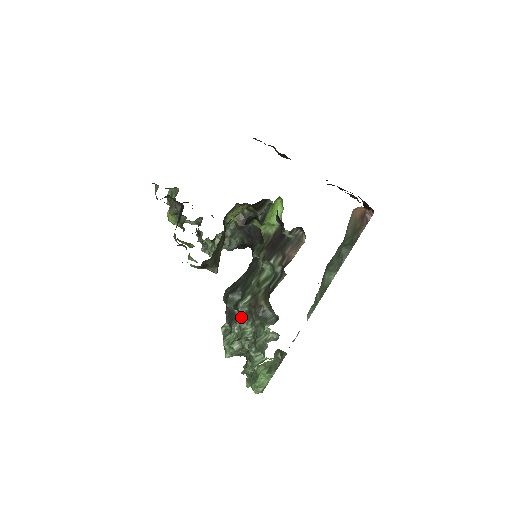
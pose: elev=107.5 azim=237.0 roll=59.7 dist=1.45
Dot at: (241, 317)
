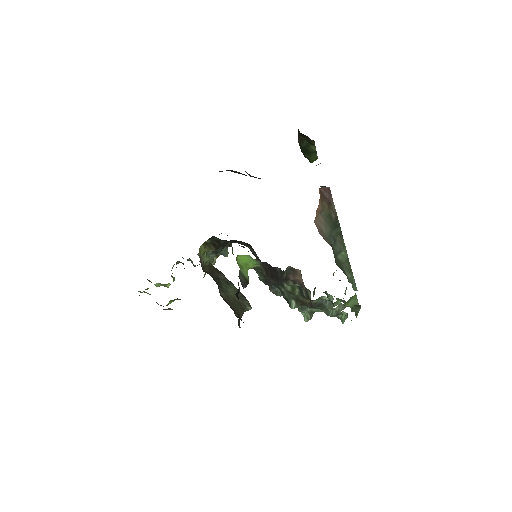
Dot at: (300, 308)
